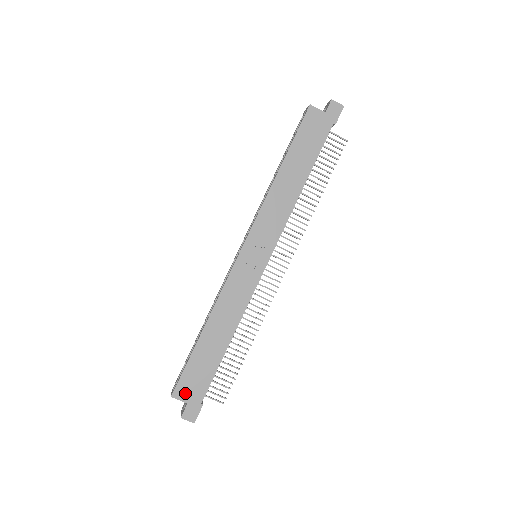
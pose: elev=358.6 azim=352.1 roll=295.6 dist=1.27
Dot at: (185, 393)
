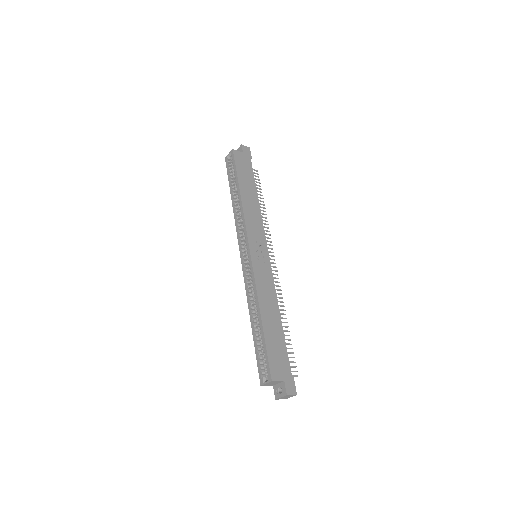
Dot at: (278, 373)
